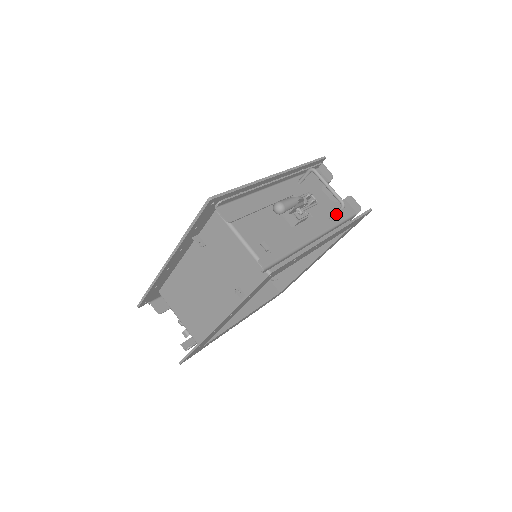
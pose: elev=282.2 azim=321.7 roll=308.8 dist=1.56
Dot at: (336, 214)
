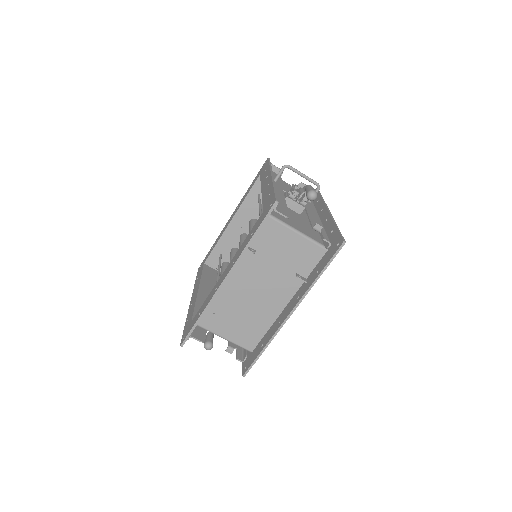
Dot at: occluded
